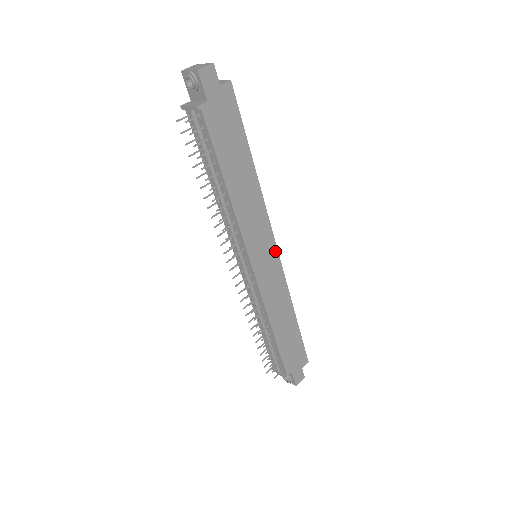
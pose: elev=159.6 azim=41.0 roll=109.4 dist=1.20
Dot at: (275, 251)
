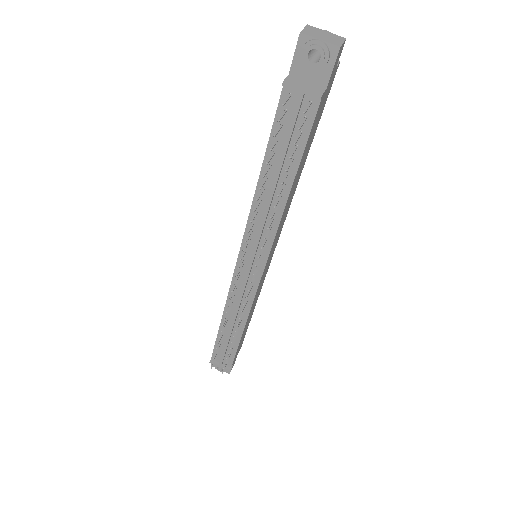
Dot at: (274, 250)
